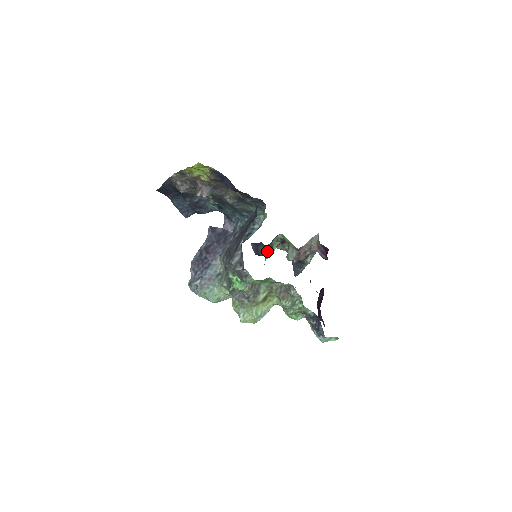
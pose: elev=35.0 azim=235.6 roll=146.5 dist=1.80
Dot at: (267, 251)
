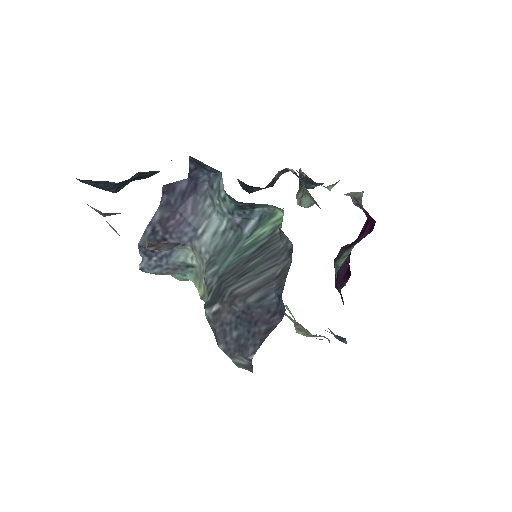
Dot at: (264, 188)
